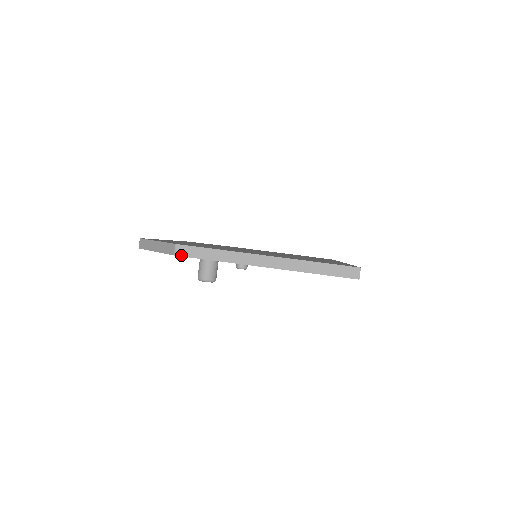
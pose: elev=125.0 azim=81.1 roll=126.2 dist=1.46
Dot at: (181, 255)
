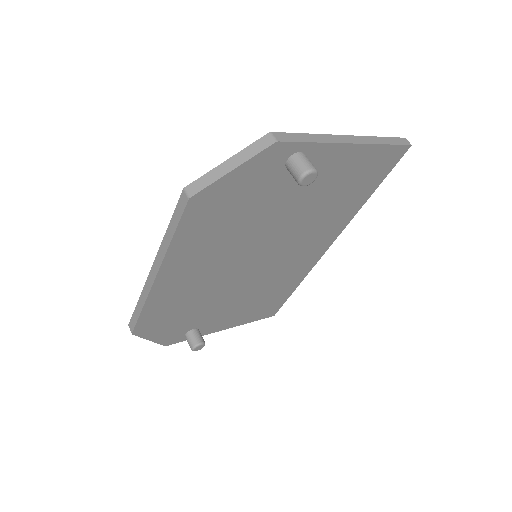
Dot at: (283, 140)
